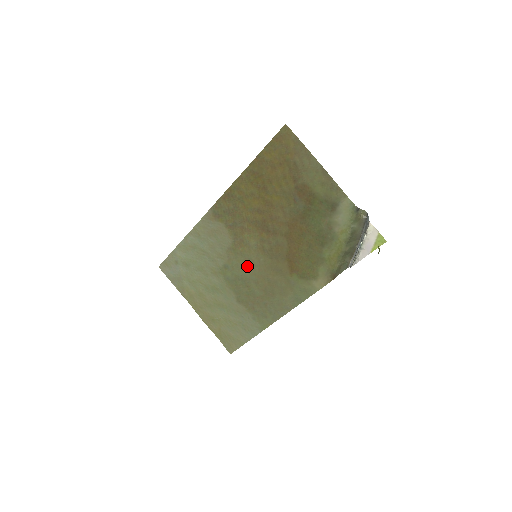
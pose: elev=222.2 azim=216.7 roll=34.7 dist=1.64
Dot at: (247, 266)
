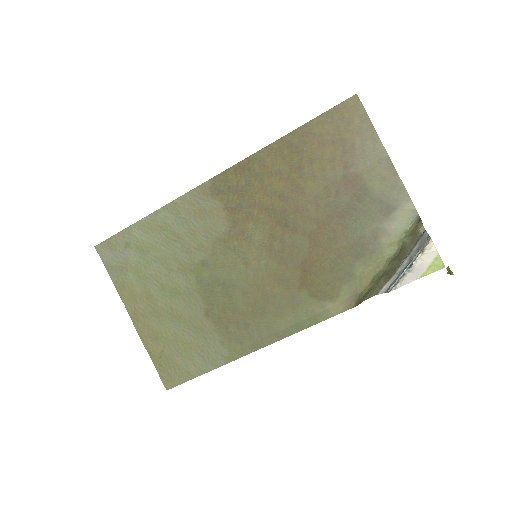
Dot at: (238, 267)
